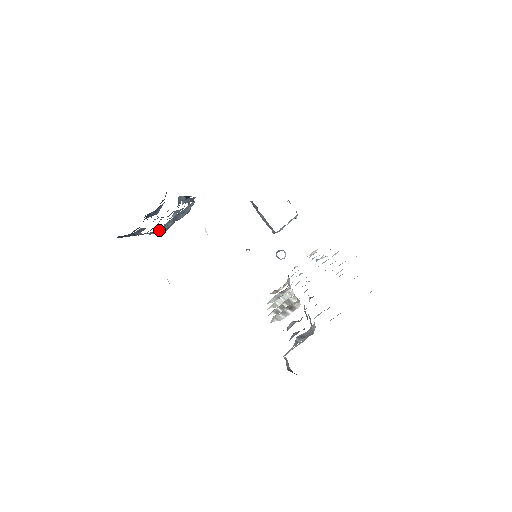
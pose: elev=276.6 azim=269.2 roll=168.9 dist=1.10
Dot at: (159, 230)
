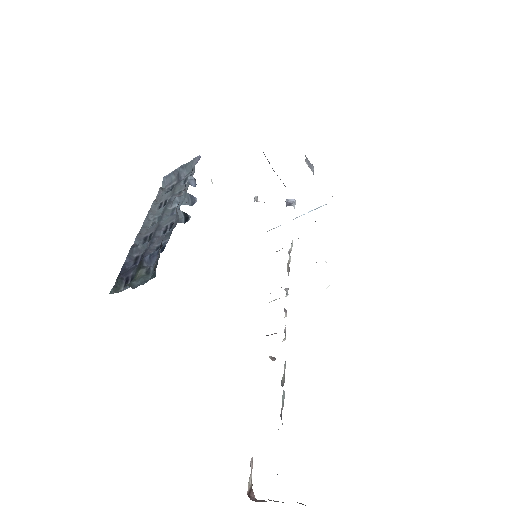
Dot at: (162, 181)
